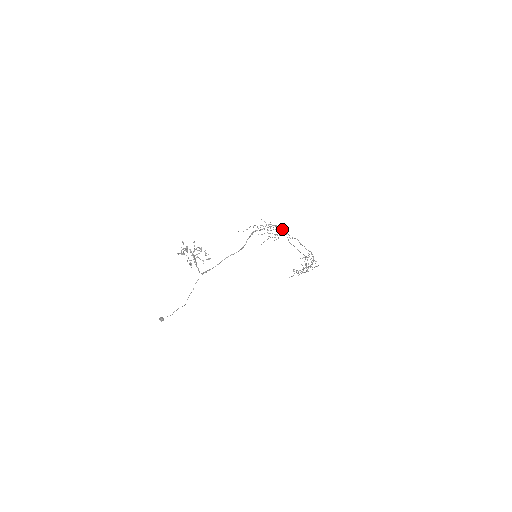
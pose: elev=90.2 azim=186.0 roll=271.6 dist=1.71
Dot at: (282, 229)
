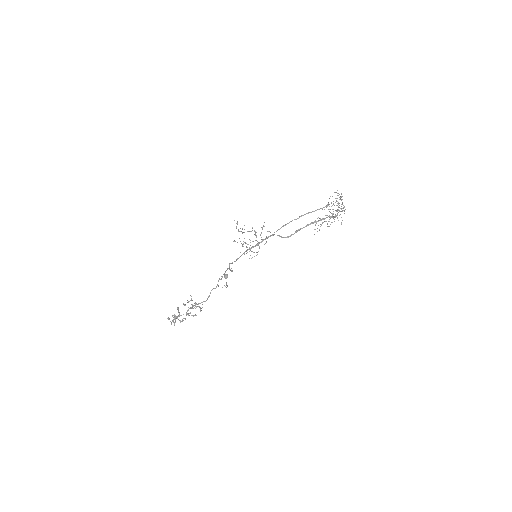
Dot at: (261, 241)
